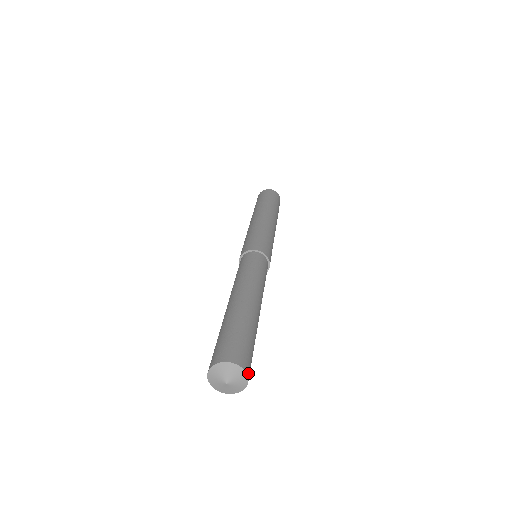
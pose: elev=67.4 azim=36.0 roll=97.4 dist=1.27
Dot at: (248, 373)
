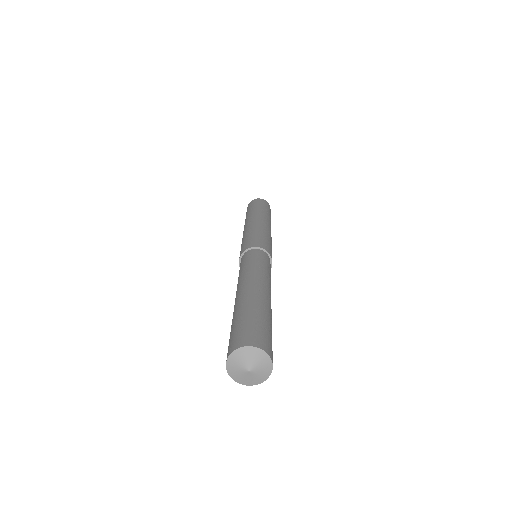
Dot at: (257, 345)
